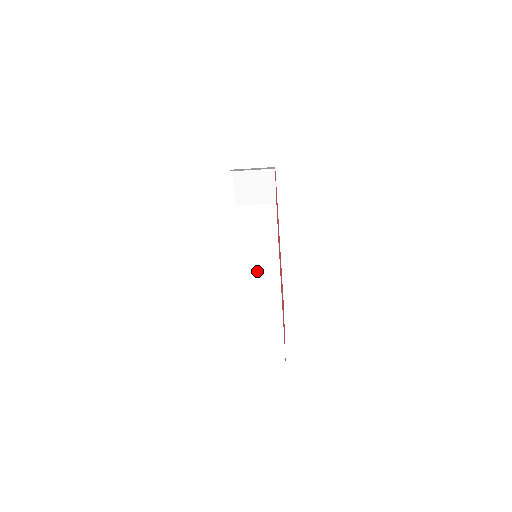
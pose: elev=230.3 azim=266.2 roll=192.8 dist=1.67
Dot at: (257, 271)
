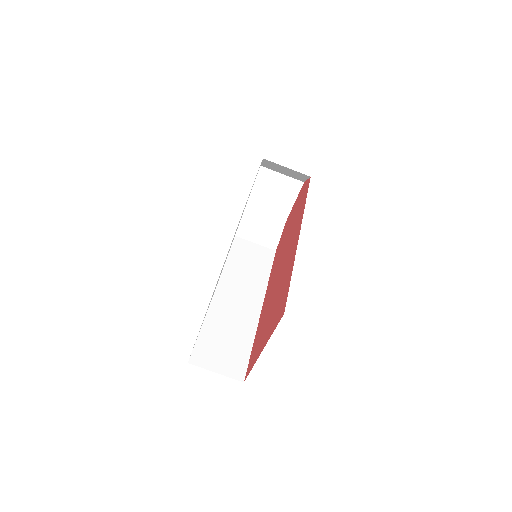
Dot at: (243, 277)
